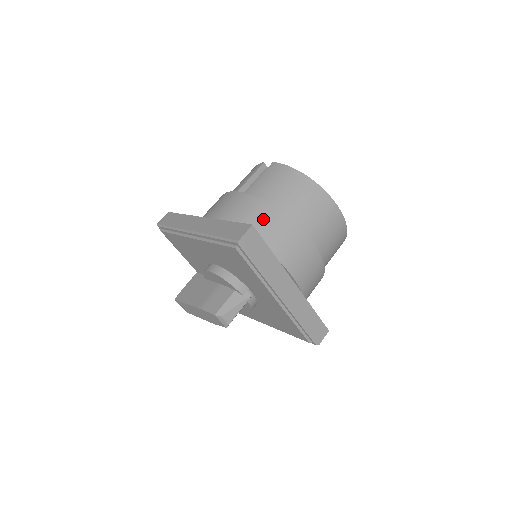
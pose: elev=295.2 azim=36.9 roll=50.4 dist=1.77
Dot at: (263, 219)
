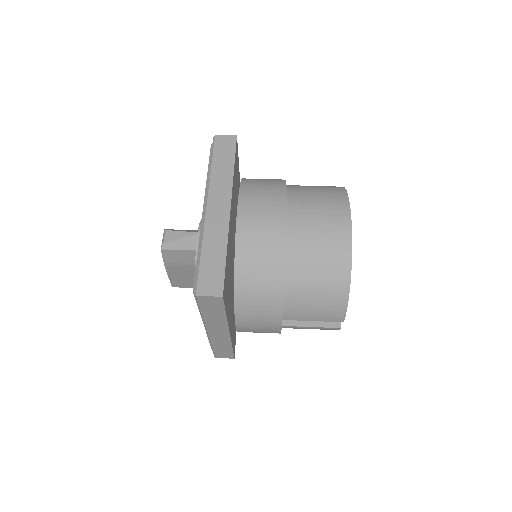
Dot at: (267, 179)
